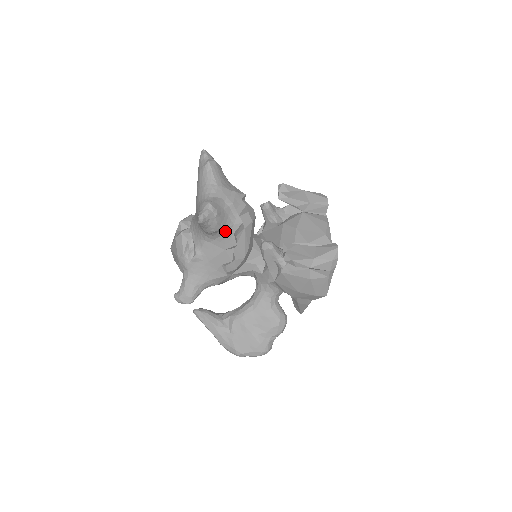
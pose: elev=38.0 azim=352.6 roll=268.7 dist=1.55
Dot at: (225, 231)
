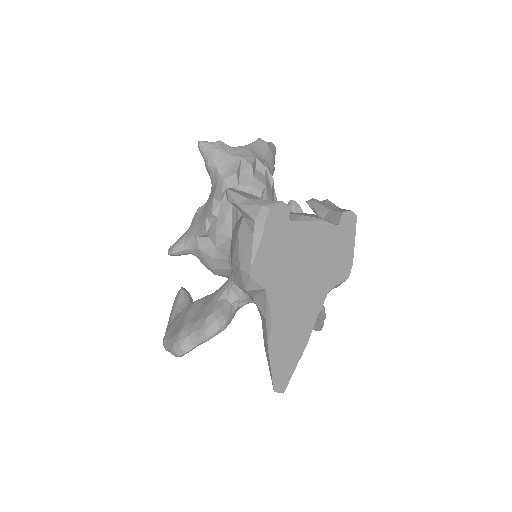
Dot at: (218, 173)
